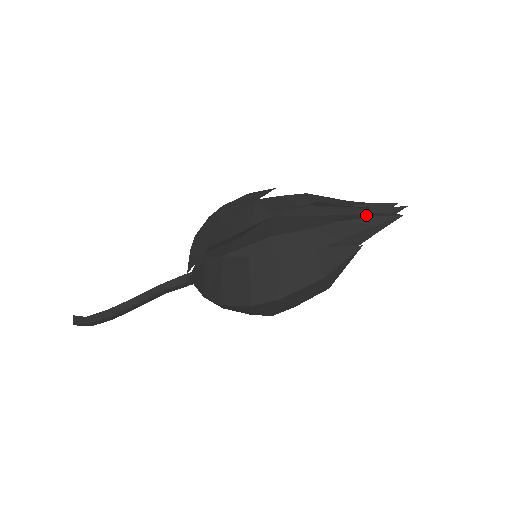
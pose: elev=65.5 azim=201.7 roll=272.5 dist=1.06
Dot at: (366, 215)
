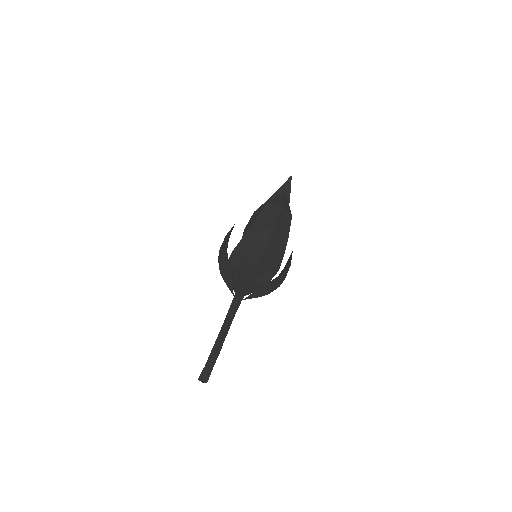
Dot at: (278, 190)
